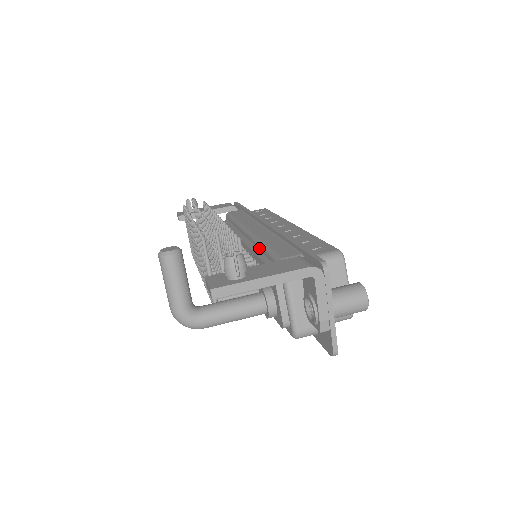
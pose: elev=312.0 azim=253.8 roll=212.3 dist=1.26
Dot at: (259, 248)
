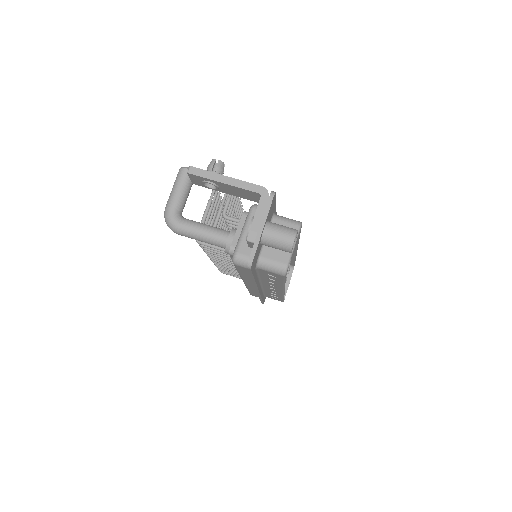
Dot at: occluded
